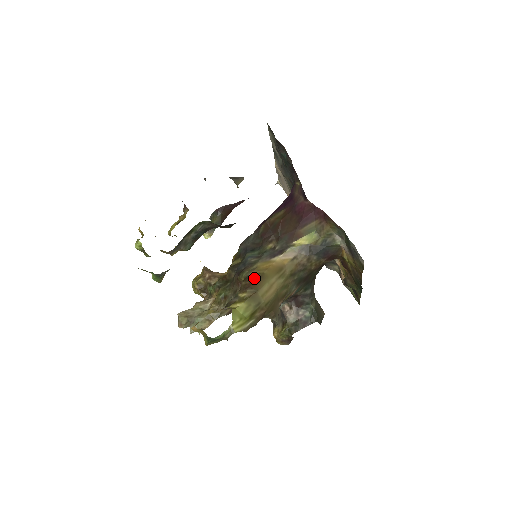
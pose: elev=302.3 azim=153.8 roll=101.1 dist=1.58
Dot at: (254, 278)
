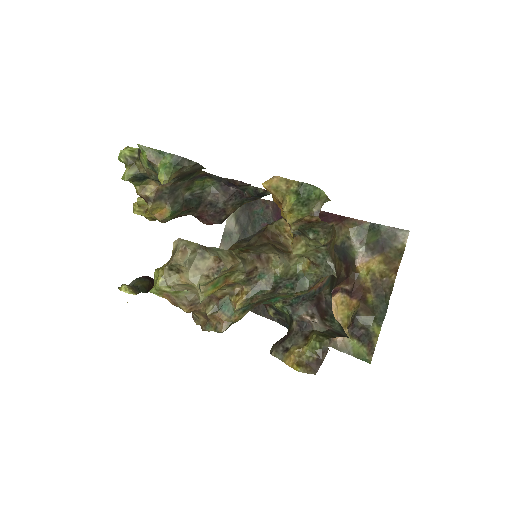
Dot at: occluded
